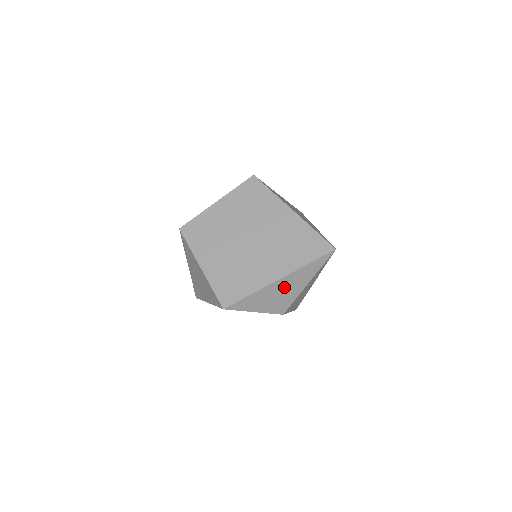
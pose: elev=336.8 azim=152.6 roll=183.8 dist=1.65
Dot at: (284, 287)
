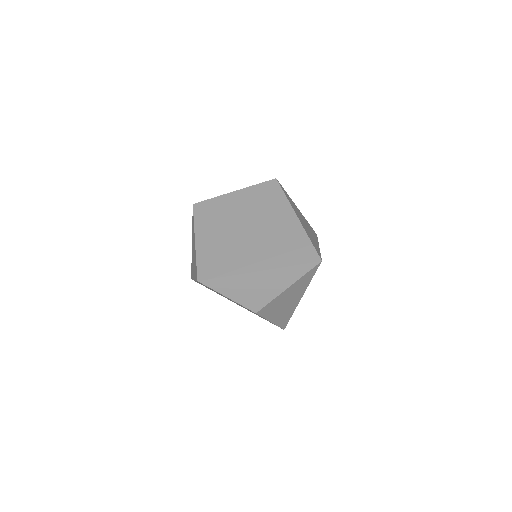
Dot at: (262, 282)
